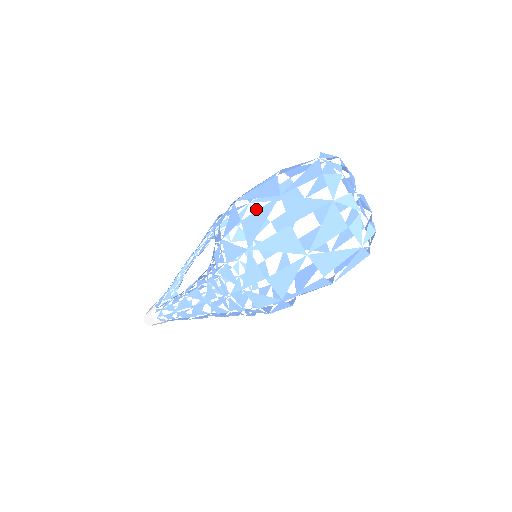
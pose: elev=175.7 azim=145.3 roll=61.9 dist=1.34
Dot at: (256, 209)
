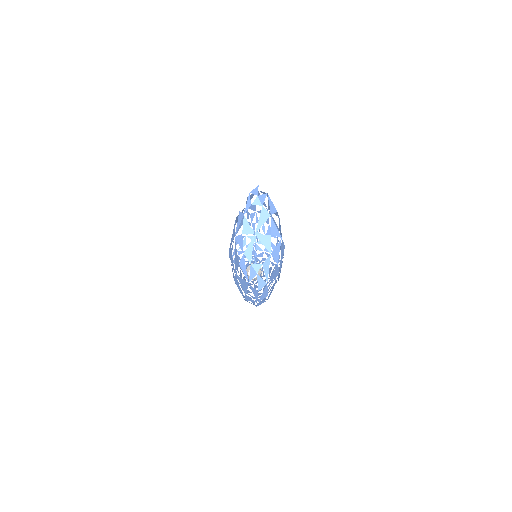
Dot at: occluded
